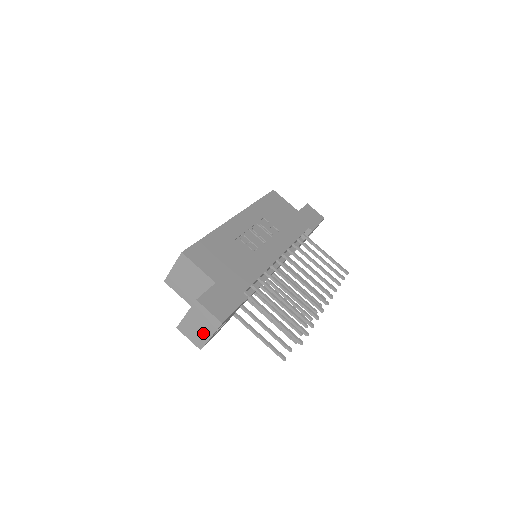
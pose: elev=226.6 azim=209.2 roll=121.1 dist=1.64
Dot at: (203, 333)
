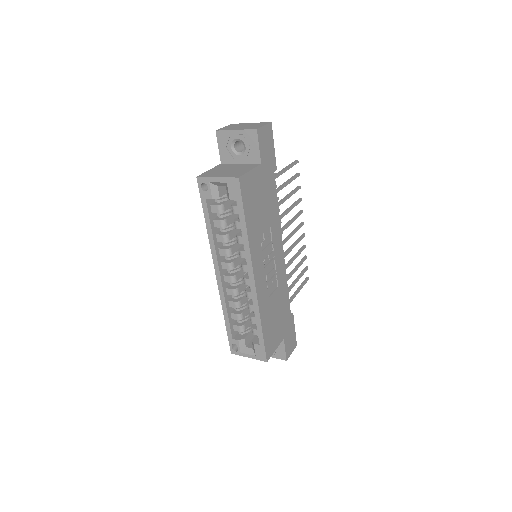
Dot at: occluded
